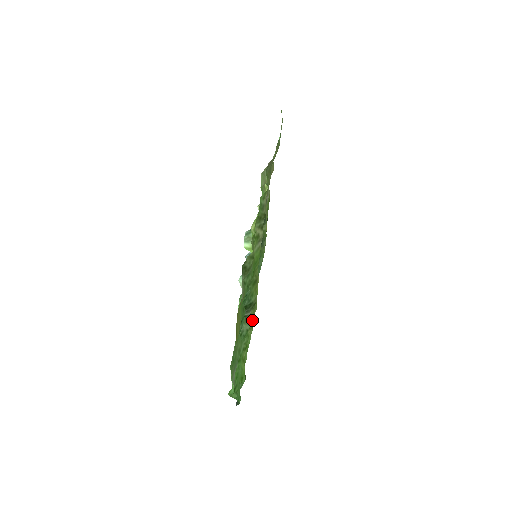
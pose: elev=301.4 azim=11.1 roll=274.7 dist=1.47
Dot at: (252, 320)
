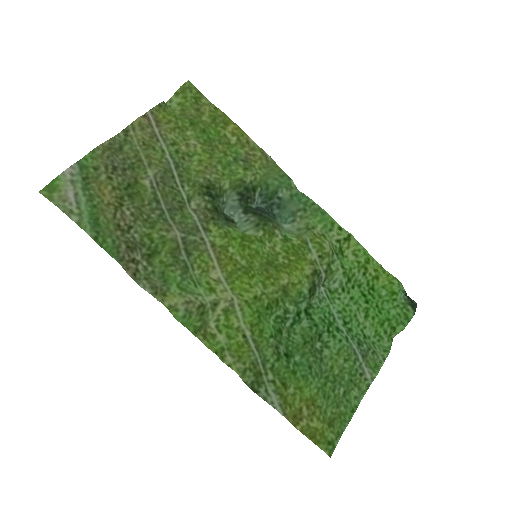
Dot at: (340, 239)
